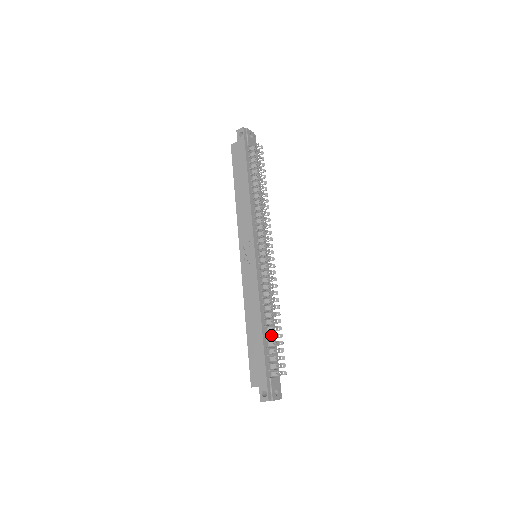
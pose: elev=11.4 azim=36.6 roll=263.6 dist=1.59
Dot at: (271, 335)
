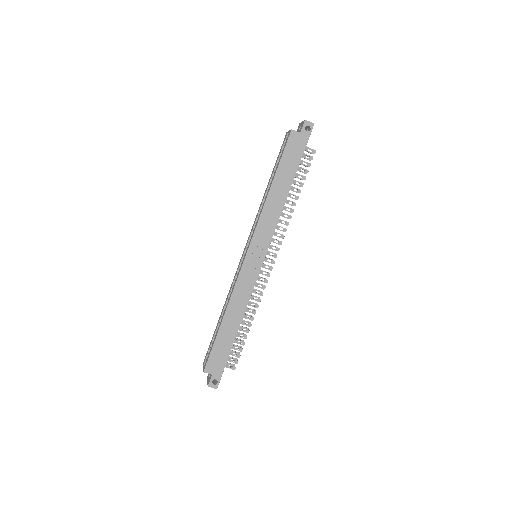
Dot at: (239, 334)
